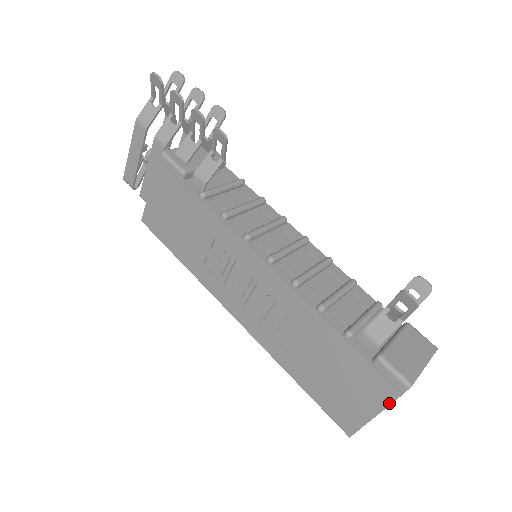
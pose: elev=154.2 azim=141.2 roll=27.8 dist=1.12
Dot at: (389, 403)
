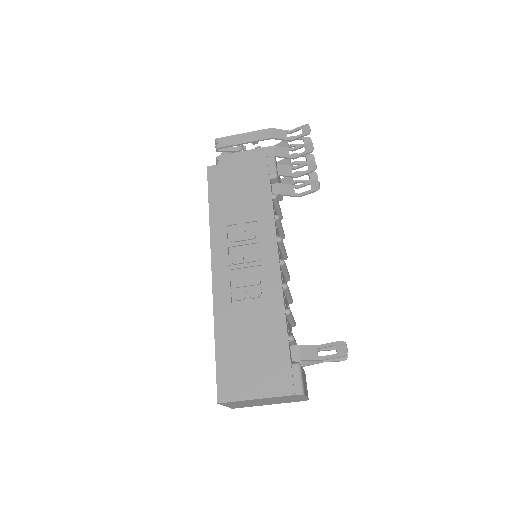
Dot at: (278, 395)
